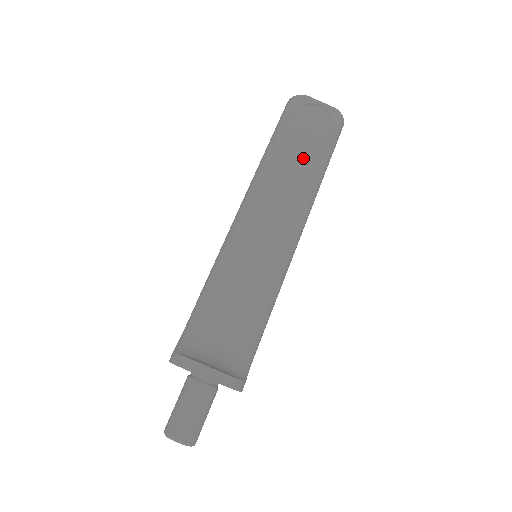
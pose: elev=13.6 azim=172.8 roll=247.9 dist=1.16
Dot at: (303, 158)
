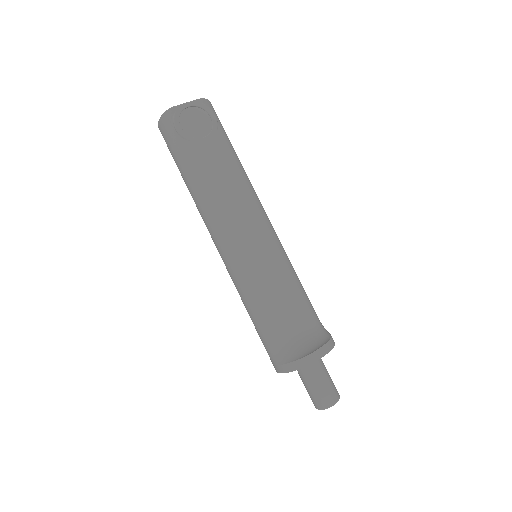
Dot at: (220, 159)
